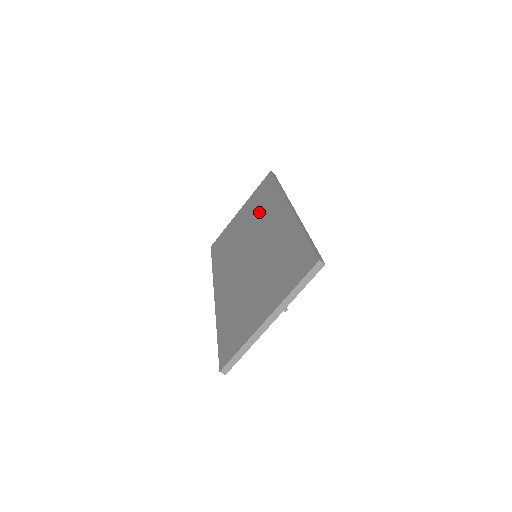
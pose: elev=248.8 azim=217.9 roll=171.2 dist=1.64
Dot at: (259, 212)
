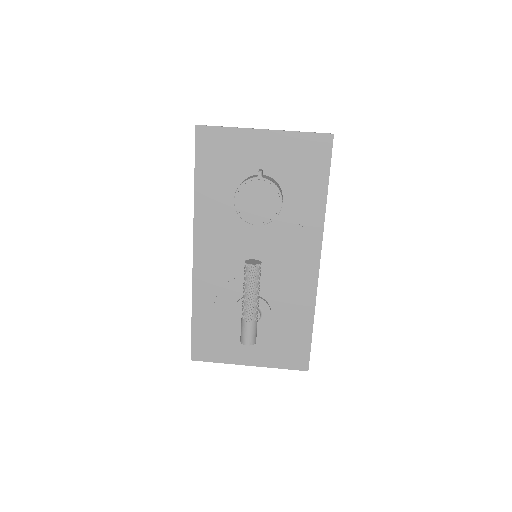
Dot at: occluded
